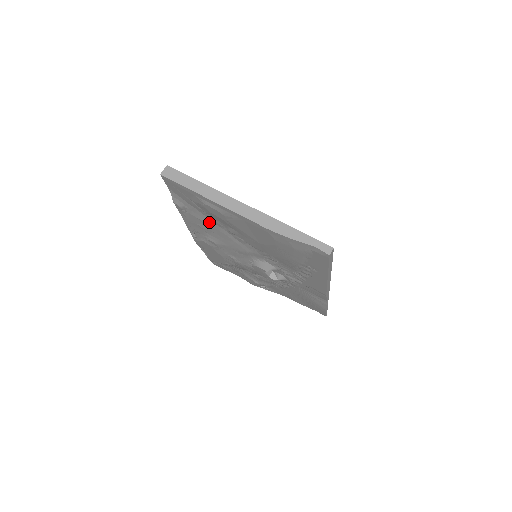
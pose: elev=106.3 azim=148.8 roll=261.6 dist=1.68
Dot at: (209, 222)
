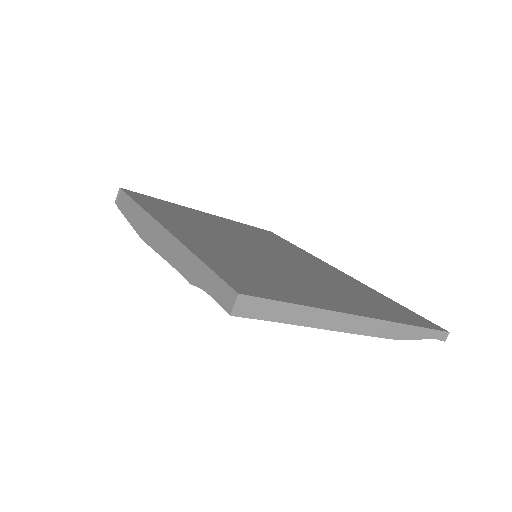
Dot at: occluded
